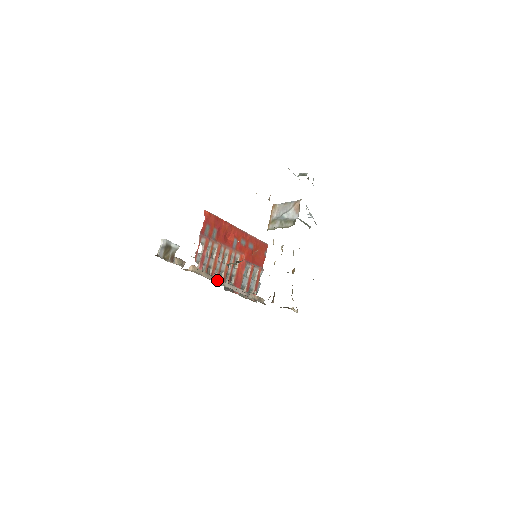
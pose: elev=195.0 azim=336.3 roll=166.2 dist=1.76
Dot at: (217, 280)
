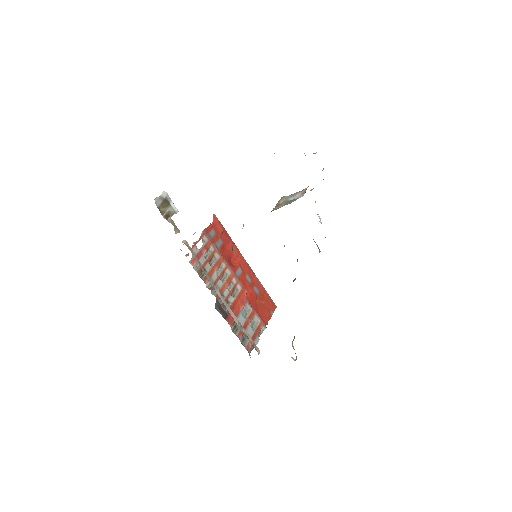
Dot at: (208, 278)
